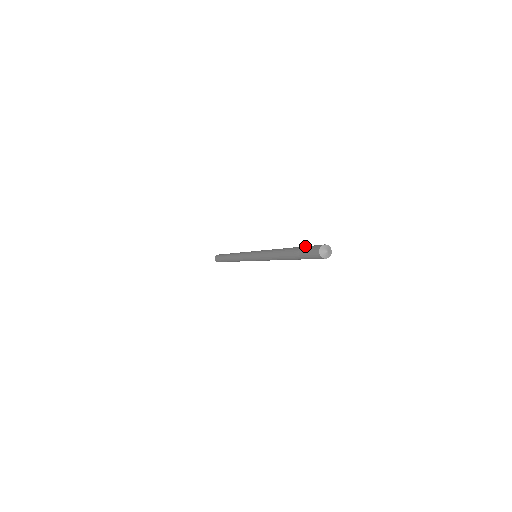
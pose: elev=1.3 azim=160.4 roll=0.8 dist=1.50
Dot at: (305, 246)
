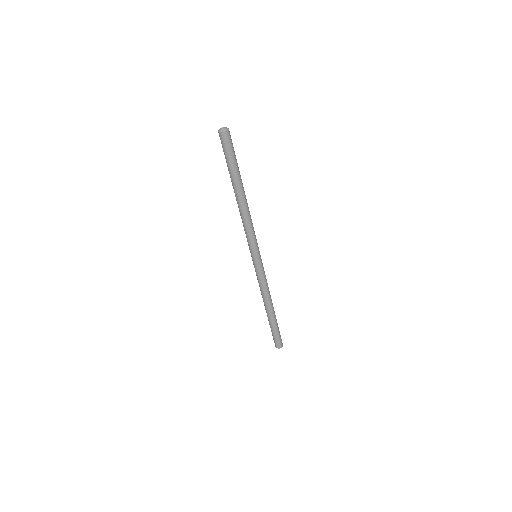
Dot at: occluded
